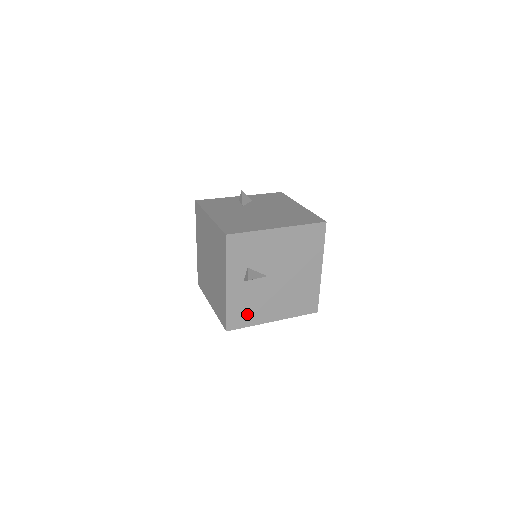
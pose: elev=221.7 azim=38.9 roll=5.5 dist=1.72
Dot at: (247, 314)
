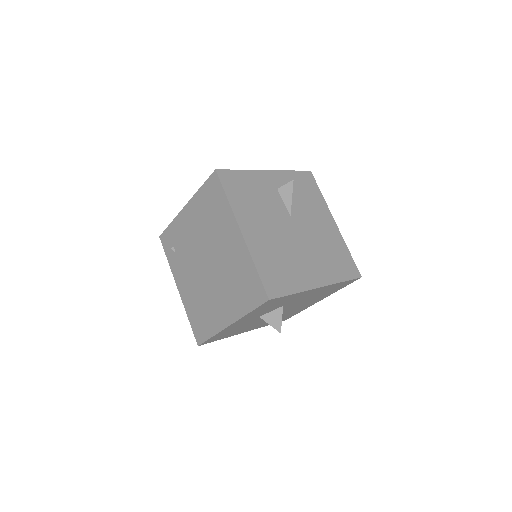
Dot at: (242, 195)
